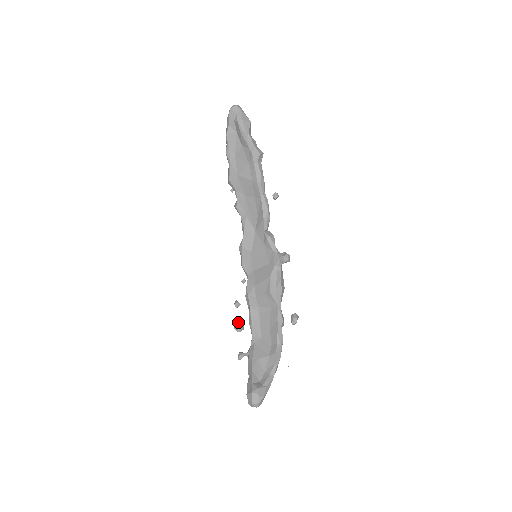
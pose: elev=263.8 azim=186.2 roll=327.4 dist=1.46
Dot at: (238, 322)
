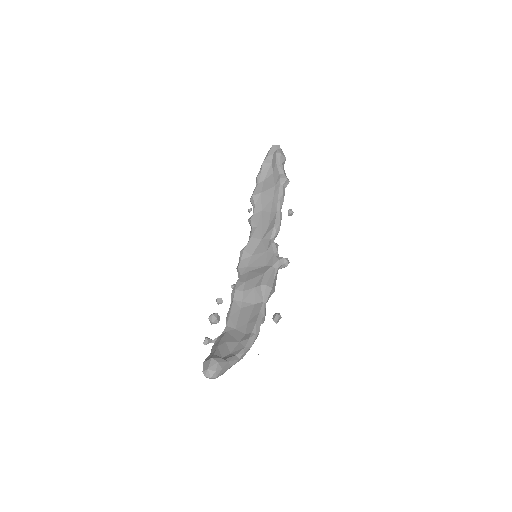
Dot at: (215, 313)
